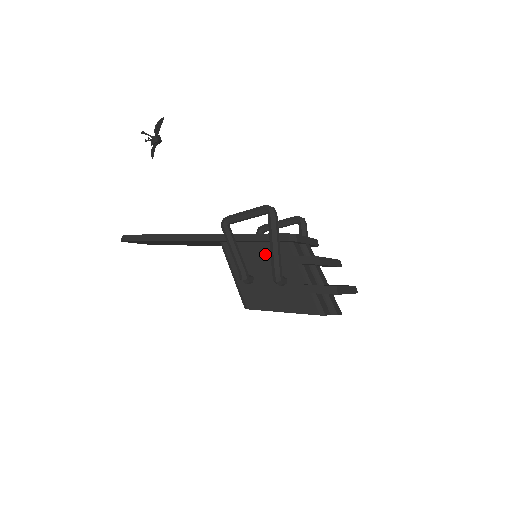
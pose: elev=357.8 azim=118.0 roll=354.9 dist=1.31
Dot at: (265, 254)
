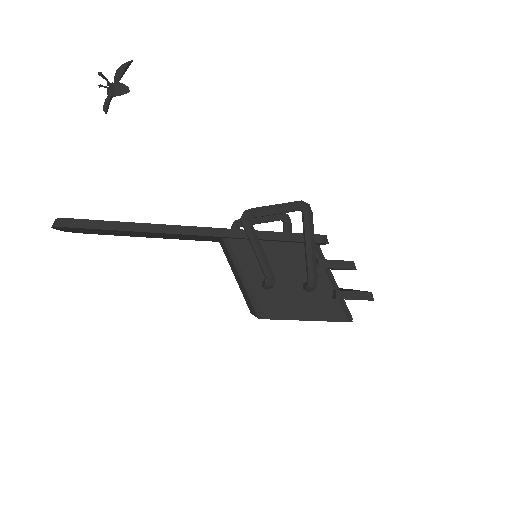
Dot at: (286, 255)
